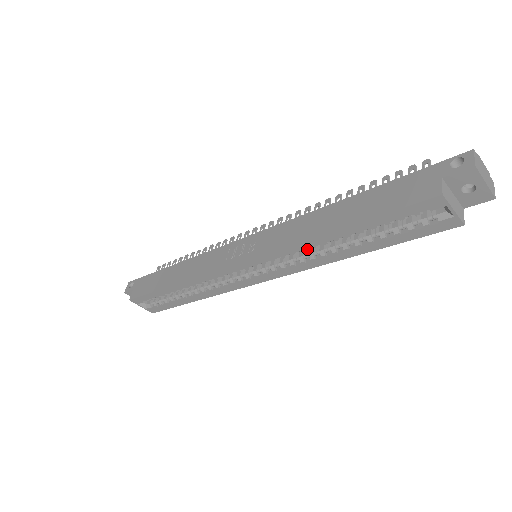
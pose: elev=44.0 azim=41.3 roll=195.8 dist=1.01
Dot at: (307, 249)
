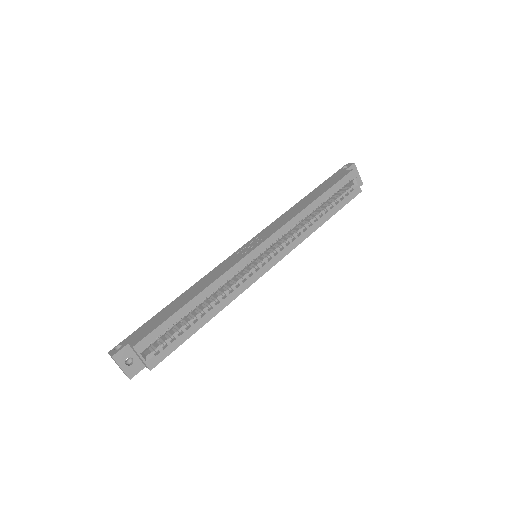
Dot at: (298, 224)
